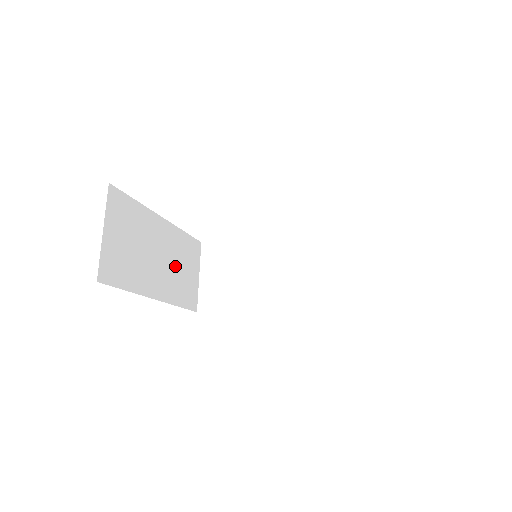
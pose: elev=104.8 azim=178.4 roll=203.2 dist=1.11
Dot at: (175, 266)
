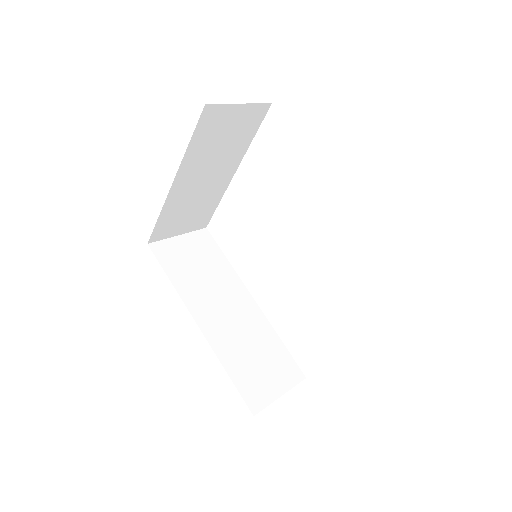
Dot at: (195, 200)
